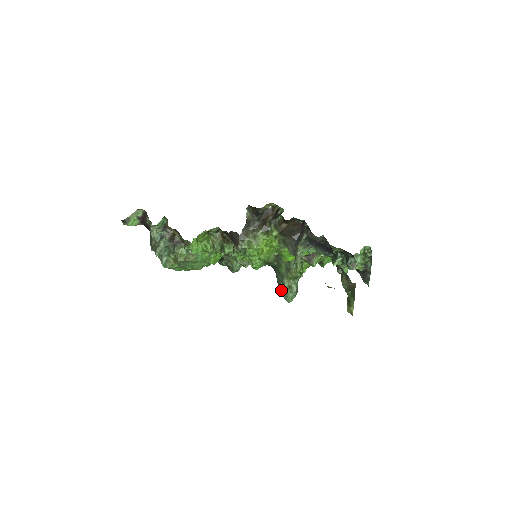
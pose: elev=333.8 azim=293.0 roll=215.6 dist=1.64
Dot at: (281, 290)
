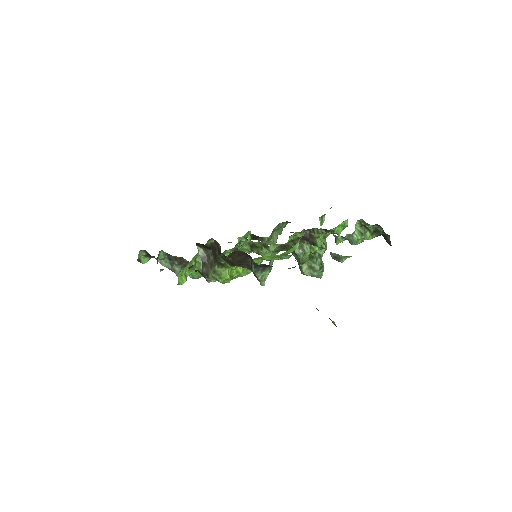
Dot at: (302, 273)
